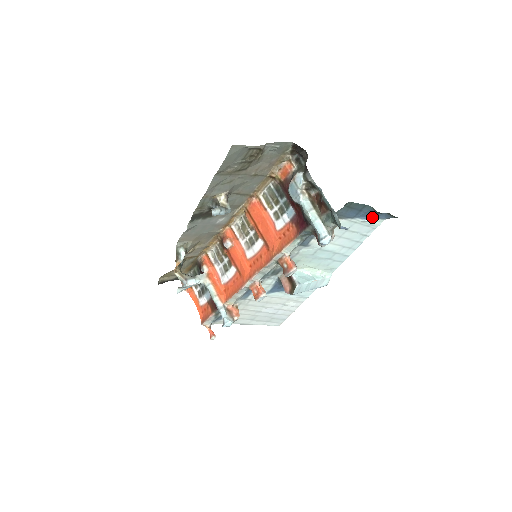
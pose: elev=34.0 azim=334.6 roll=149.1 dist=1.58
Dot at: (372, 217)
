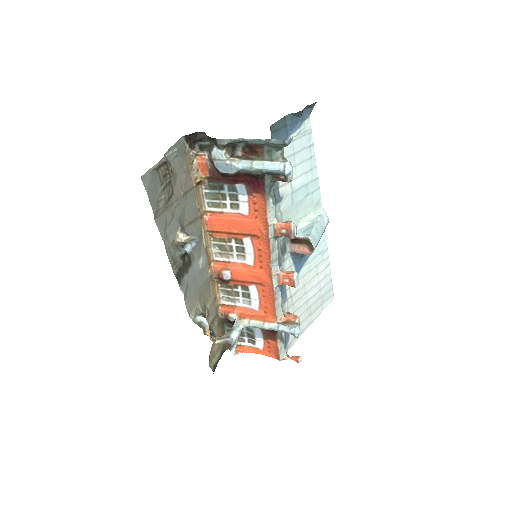
Dot at: (299, 124)
